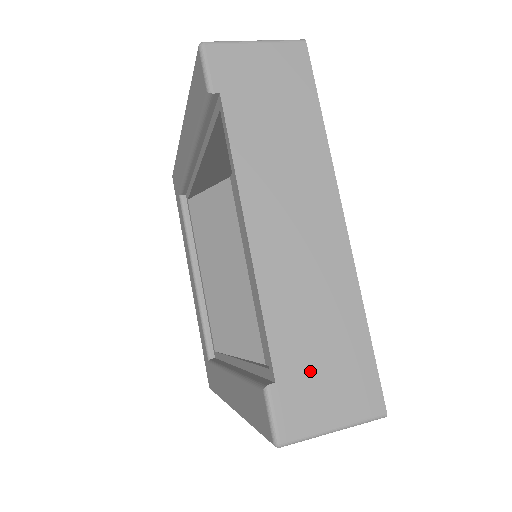
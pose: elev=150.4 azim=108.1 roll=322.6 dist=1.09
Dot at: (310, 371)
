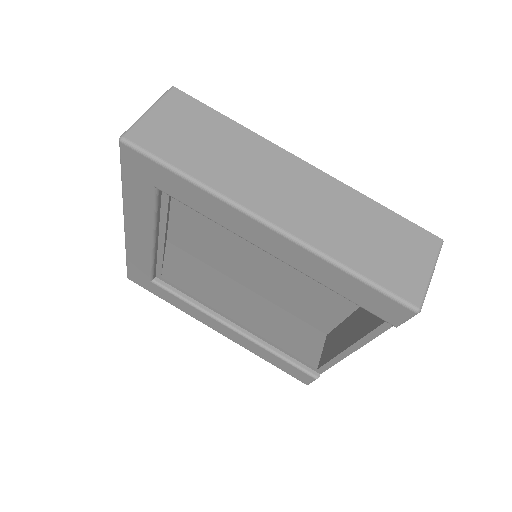
Dot at: occluded
